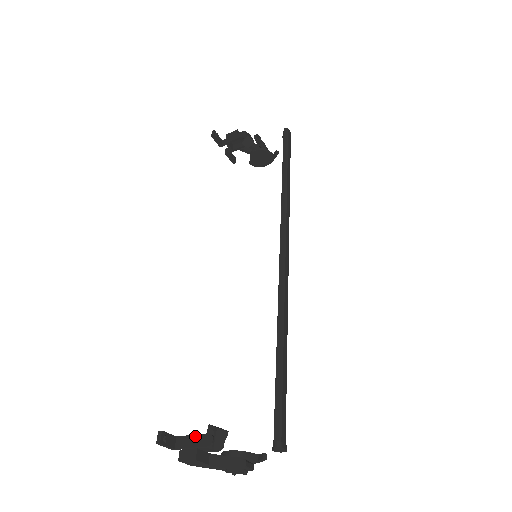
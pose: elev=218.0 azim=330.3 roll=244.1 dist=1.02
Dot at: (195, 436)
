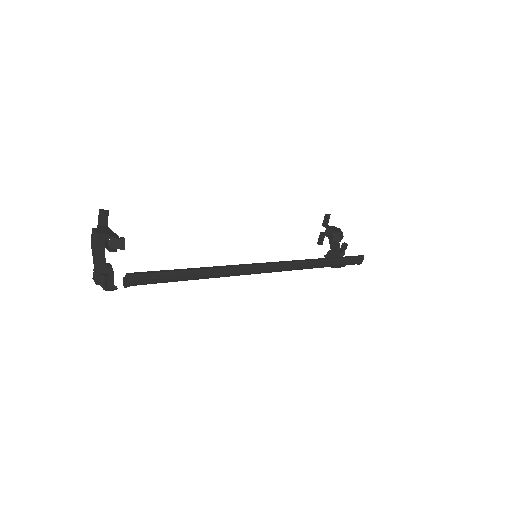
Dot at: (113, 232)
